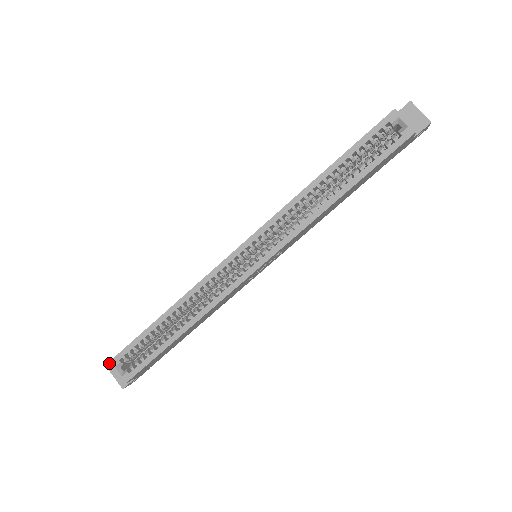
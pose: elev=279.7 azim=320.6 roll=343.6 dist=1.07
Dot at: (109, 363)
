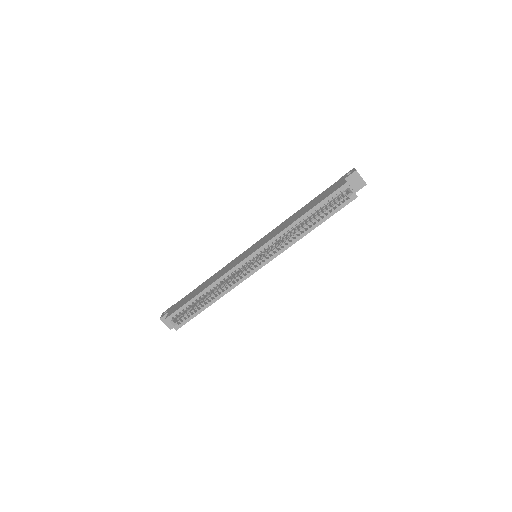
Dot at: (165, 319)
